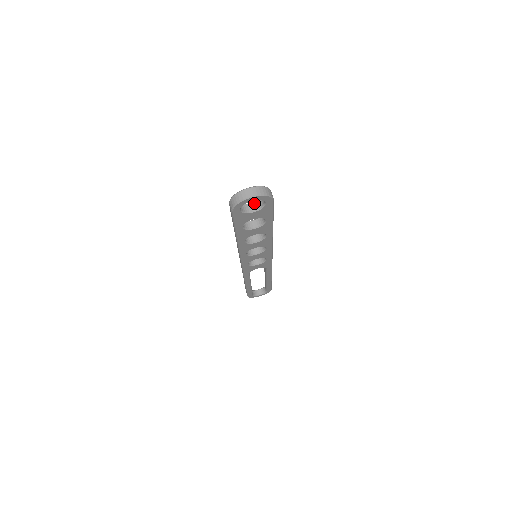
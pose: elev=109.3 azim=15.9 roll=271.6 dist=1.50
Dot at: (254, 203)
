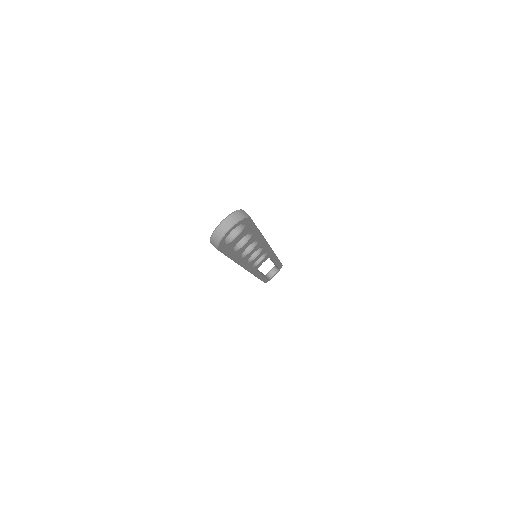
Dot at: occluded
